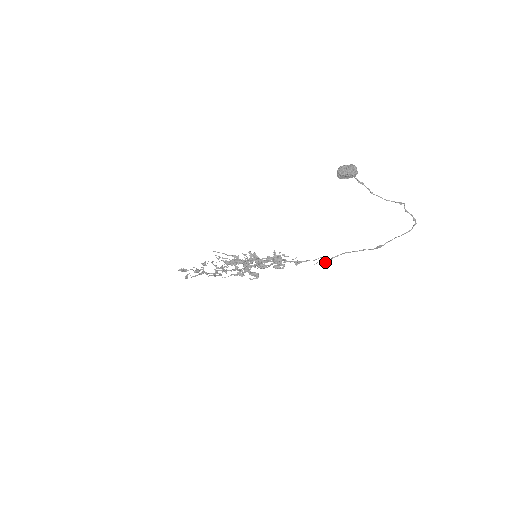
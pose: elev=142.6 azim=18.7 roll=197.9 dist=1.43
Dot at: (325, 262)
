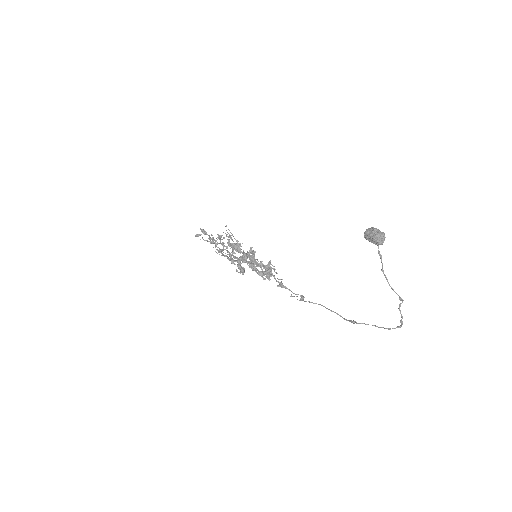
Dot at: (300, 300)
